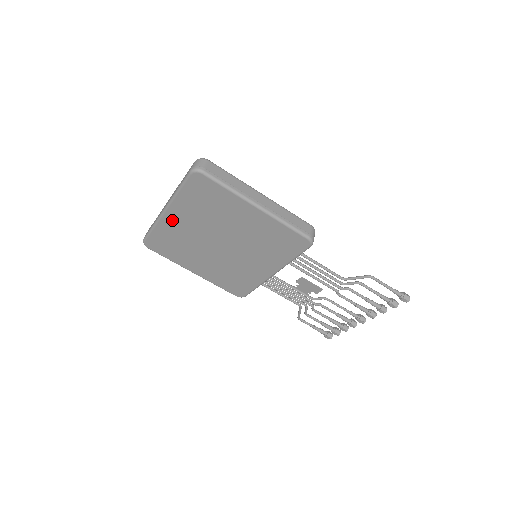
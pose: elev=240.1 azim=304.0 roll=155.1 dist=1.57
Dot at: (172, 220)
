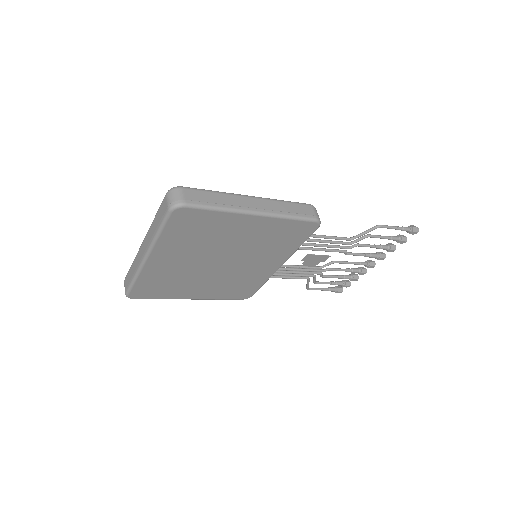
Dot at: (157, 264)
